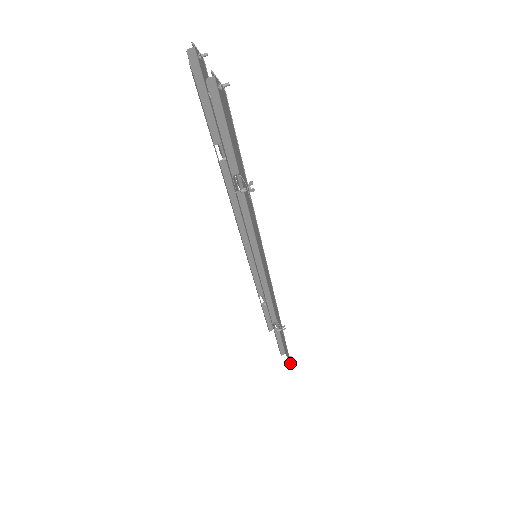
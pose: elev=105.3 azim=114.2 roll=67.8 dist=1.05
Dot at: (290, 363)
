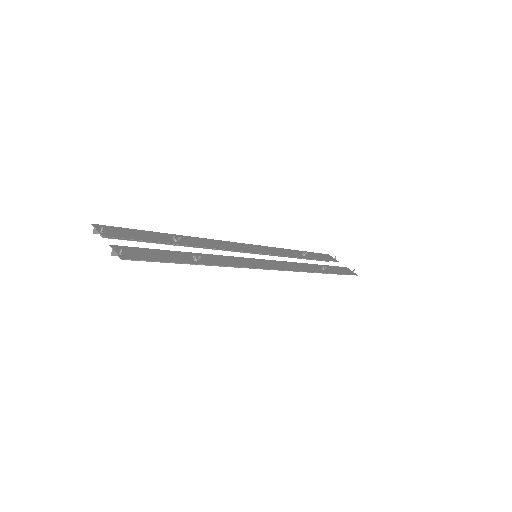
Dot at: (357, 275)
